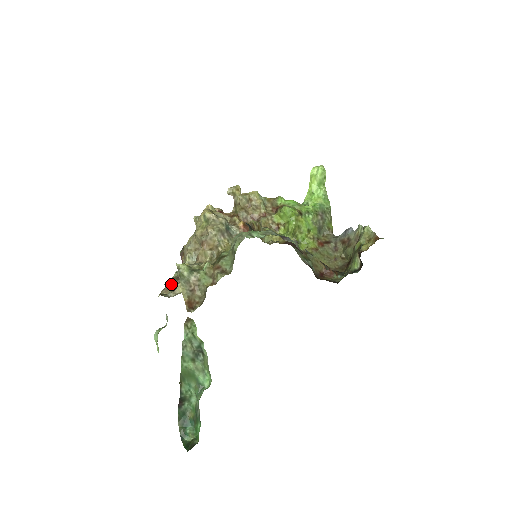
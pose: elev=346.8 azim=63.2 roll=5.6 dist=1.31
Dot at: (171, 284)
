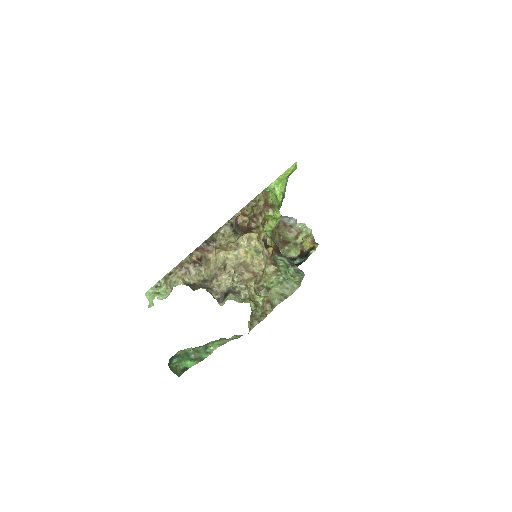
Dot at: (188, 269)
